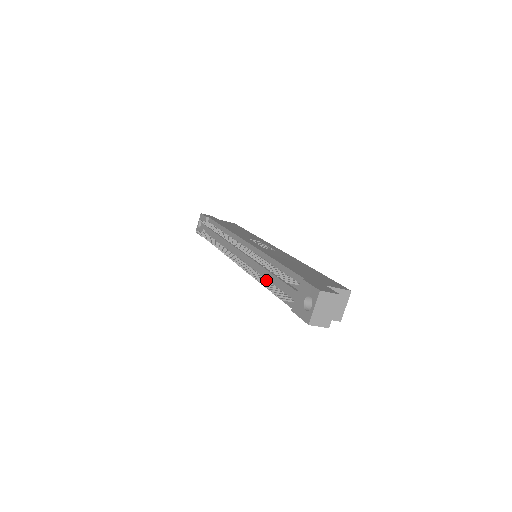
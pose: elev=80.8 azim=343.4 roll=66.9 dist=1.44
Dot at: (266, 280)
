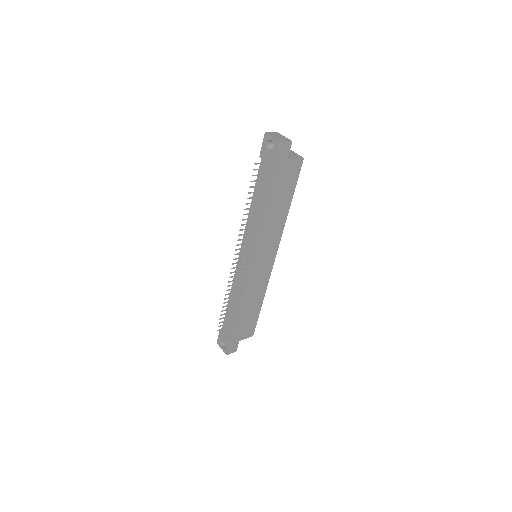
Dot at: (259, 209)
